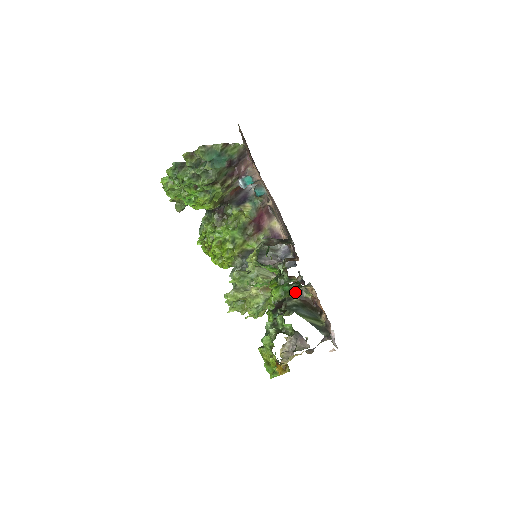
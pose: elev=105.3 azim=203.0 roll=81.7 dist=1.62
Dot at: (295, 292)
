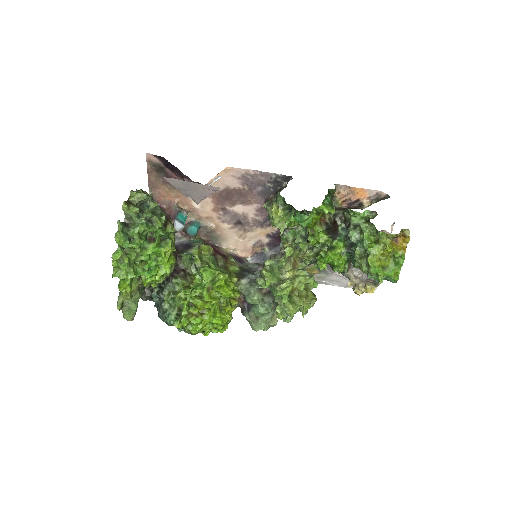
Dot at: occluded
